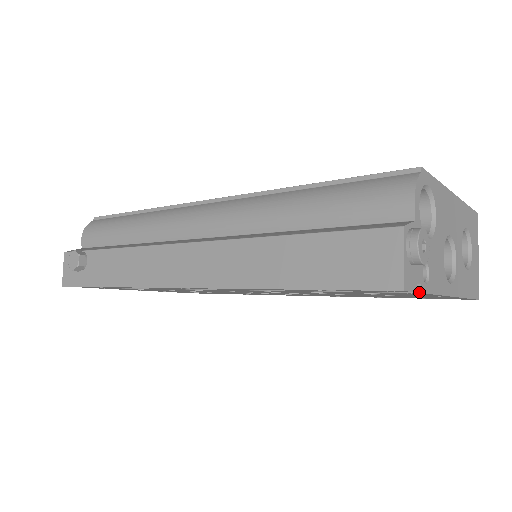
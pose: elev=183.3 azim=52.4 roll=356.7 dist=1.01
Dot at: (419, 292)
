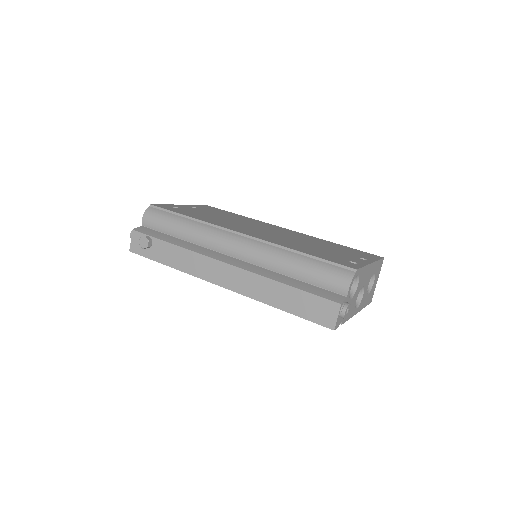
Dot at: occluded
